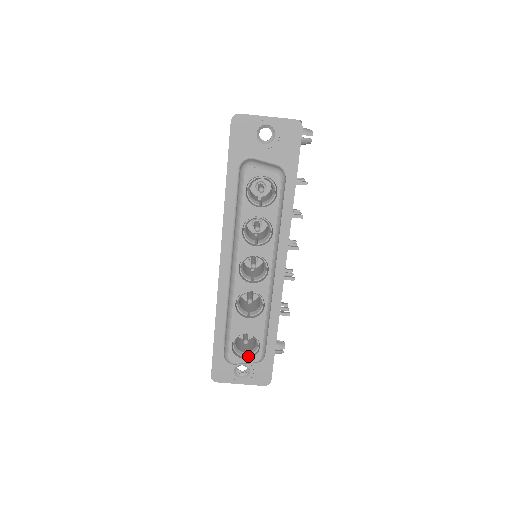
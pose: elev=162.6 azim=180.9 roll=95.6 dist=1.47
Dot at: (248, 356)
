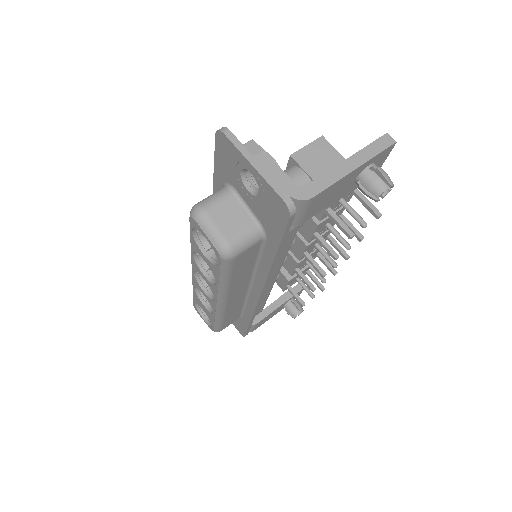
Dot at: occluded
